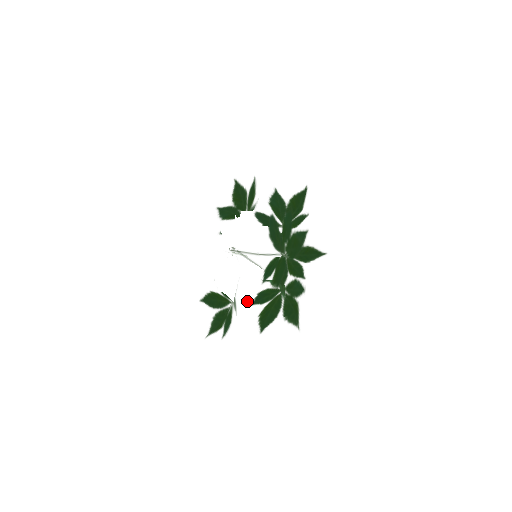
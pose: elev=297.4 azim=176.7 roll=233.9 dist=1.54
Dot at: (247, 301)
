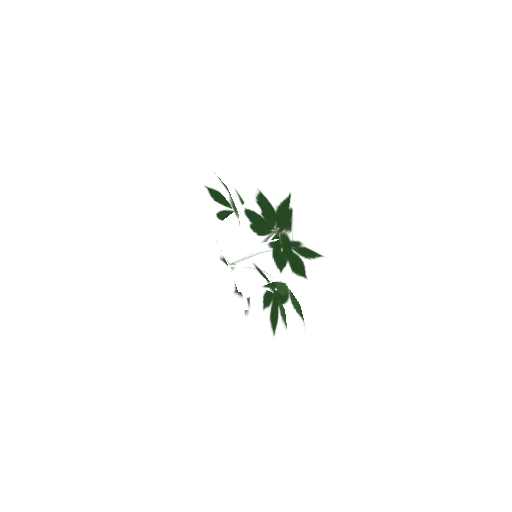
Dot at: occluded
